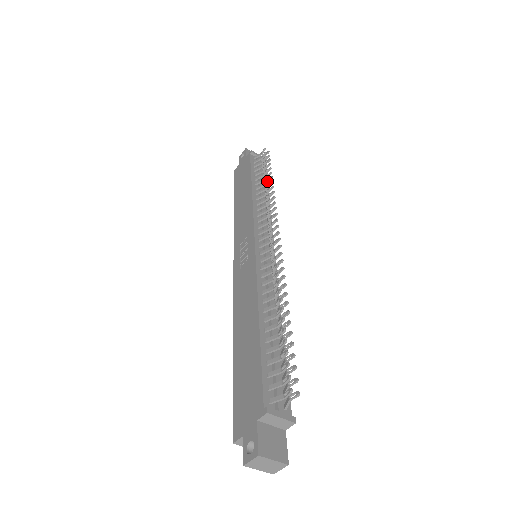
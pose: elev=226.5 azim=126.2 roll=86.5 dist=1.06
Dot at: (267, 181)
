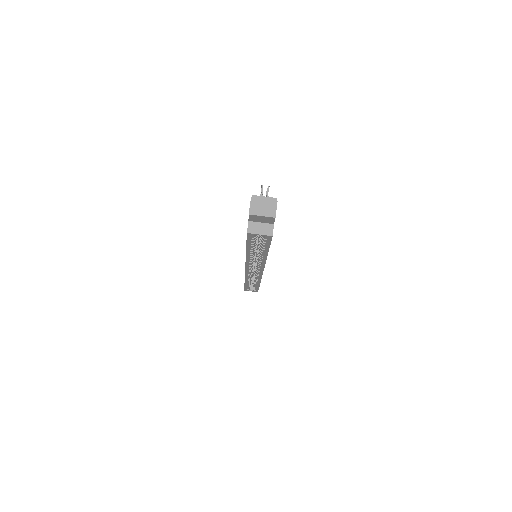
Dot at: occluded
